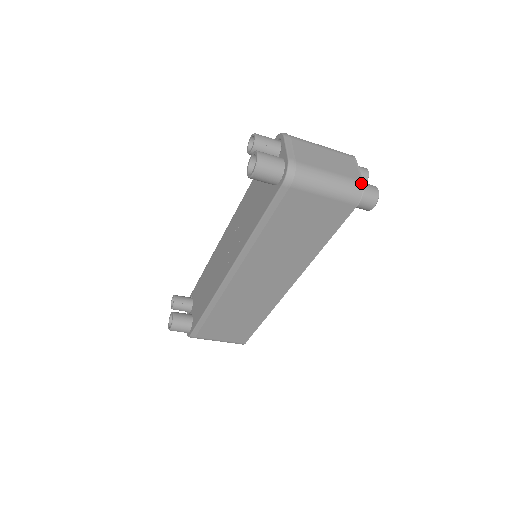
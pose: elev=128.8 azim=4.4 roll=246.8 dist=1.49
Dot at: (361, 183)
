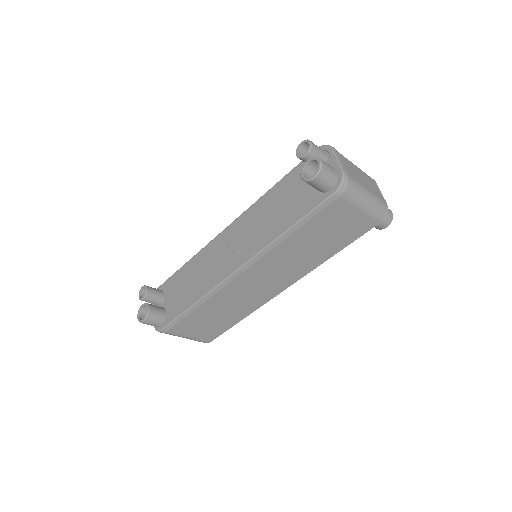
Dot at: (386, 204)
